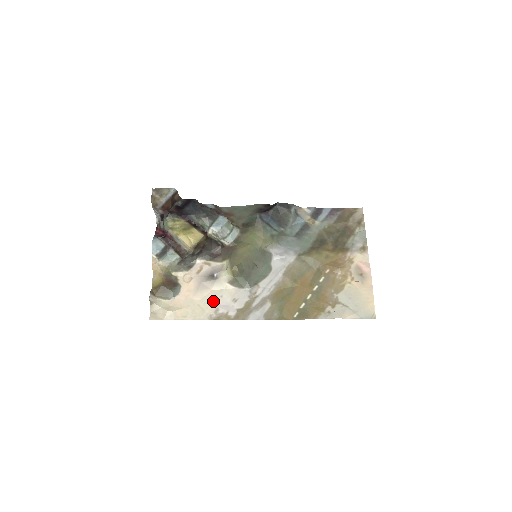
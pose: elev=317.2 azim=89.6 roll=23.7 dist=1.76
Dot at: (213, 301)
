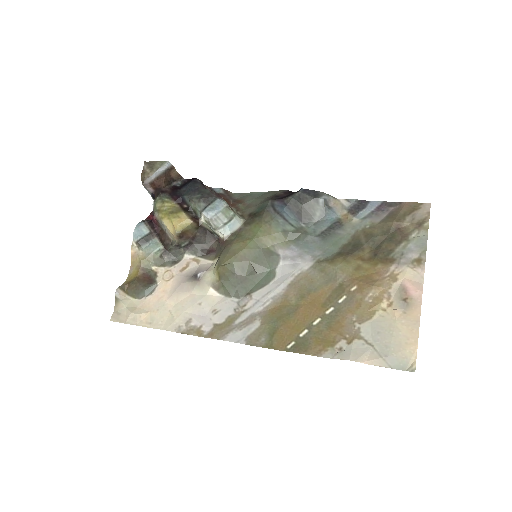
Dot at: (188, 308)
